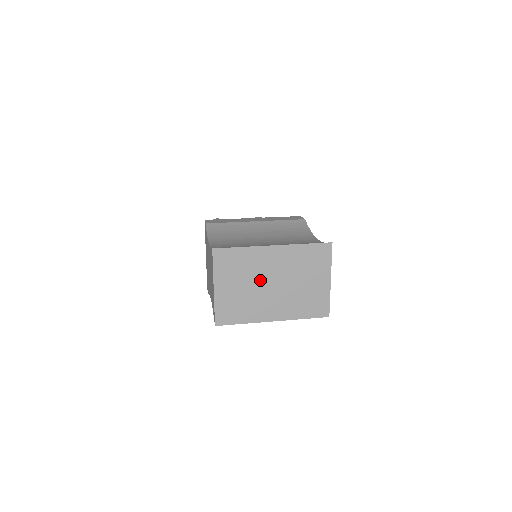
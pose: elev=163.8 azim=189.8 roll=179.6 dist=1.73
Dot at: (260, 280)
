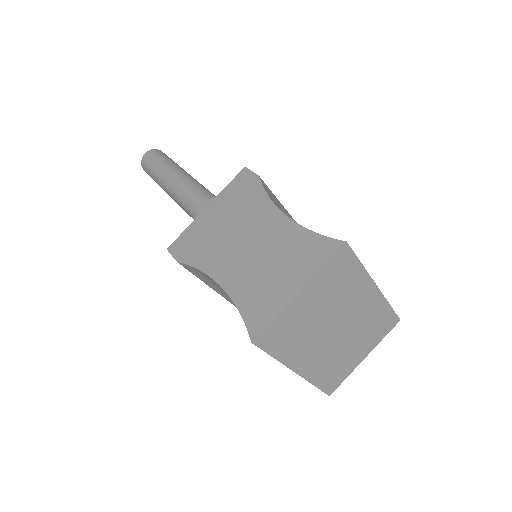
Dot at: (335, 316)
